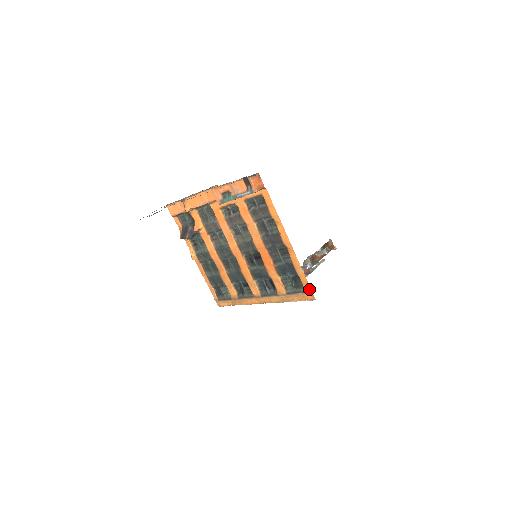
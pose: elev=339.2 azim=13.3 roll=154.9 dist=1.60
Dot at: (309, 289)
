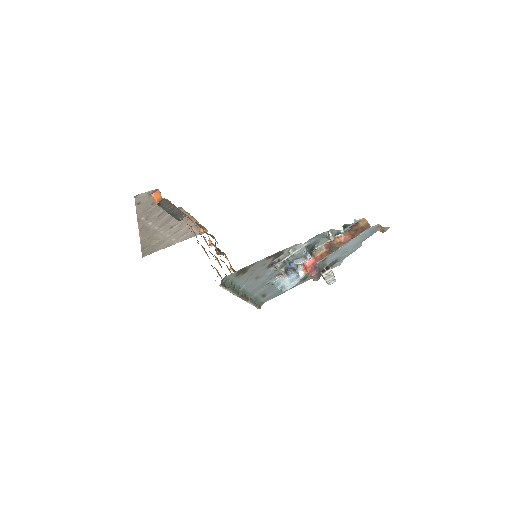
Dot at: occluded
